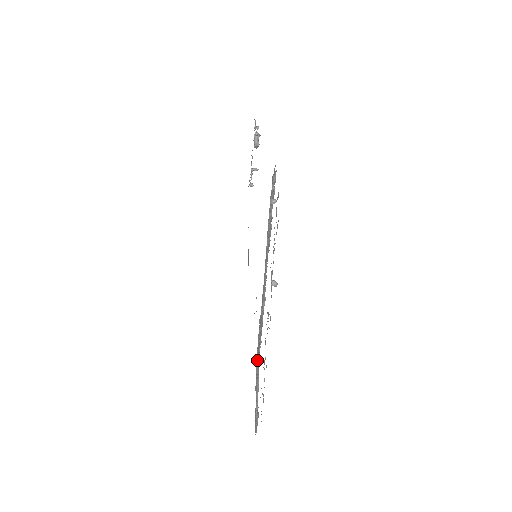
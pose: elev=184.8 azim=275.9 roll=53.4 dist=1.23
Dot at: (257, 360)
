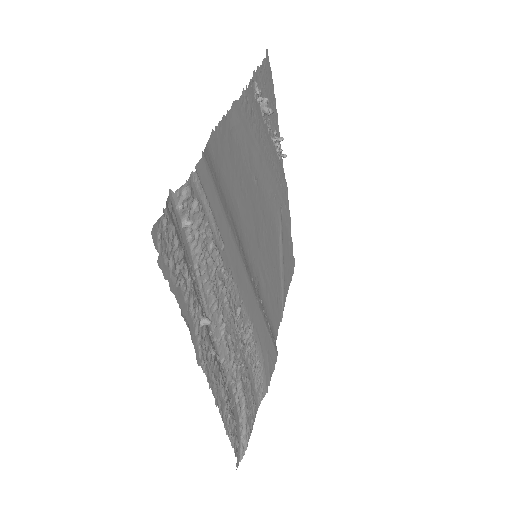
Dot at: (260, 374)
